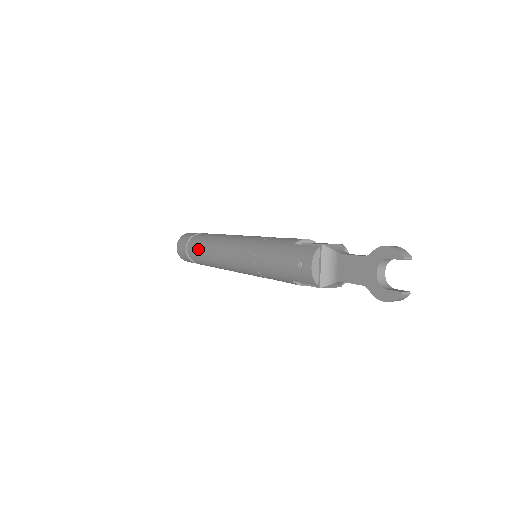
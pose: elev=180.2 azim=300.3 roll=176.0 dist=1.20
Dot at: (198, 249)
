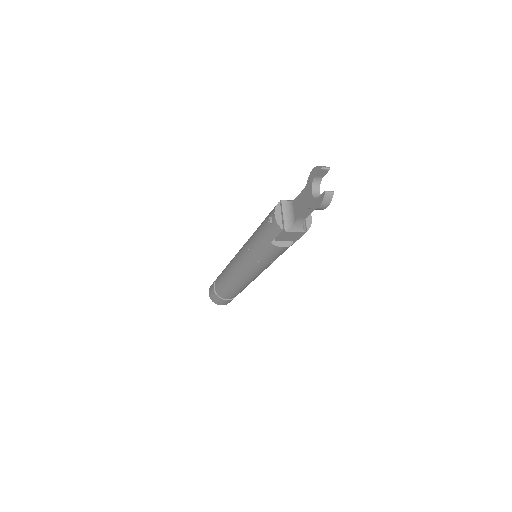
Dot at: (220, 279)
